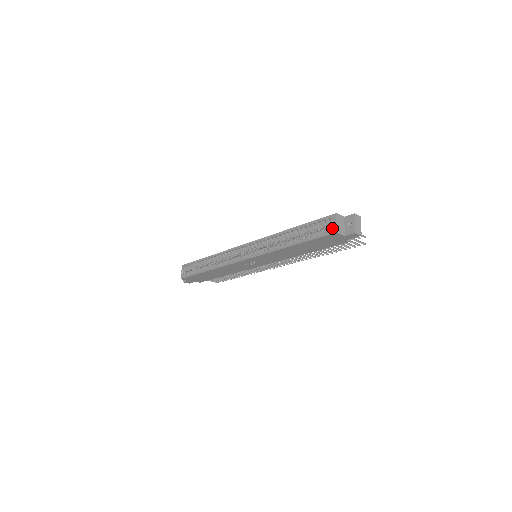
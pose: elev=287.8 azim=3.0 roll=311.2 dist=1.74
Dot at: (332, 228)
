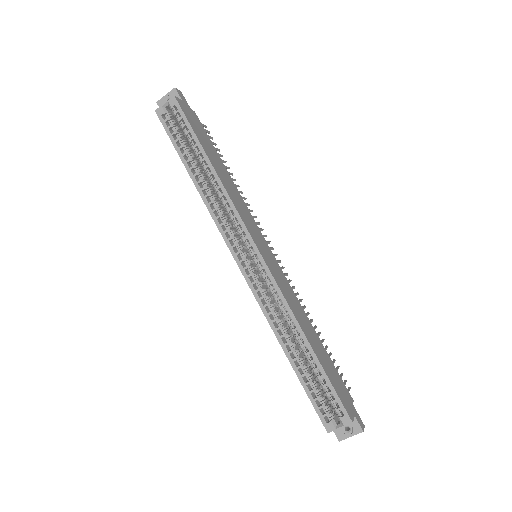
Dot at: (331, 424)
